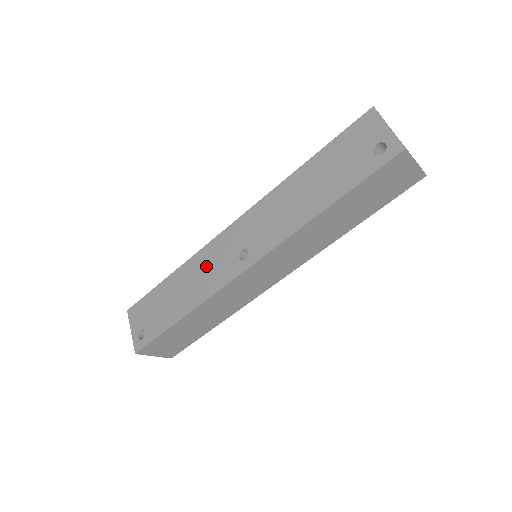
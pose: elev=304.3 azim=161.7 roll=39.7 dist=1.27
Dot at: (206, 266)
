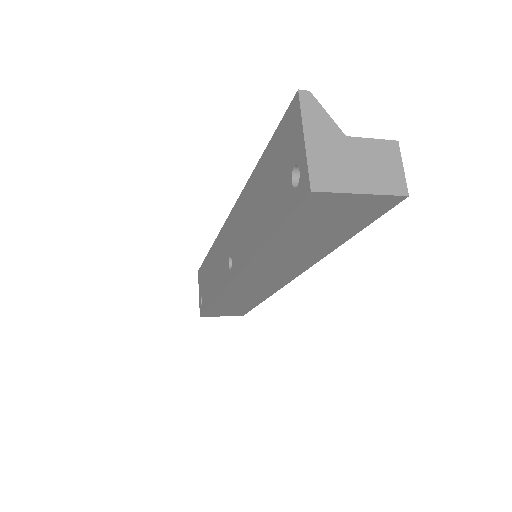
Dot at: (218, 259)
